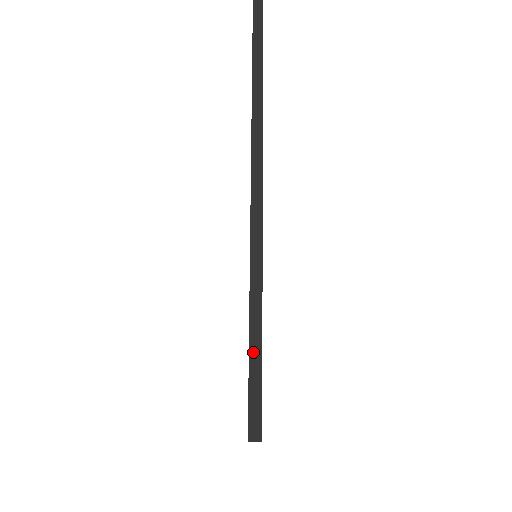
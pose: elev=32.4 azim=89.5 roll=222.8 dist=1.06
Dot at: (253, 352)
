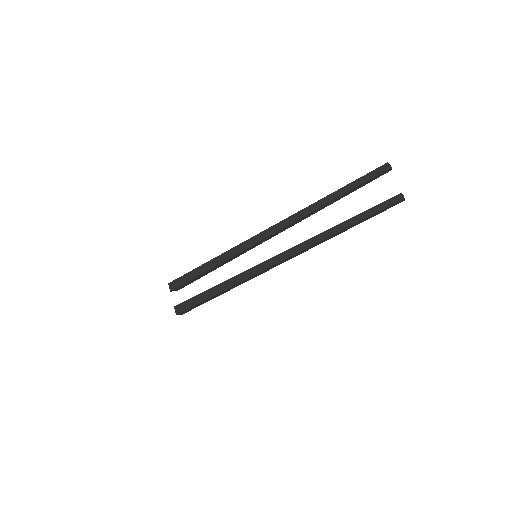
Dot at: (218, 295)
